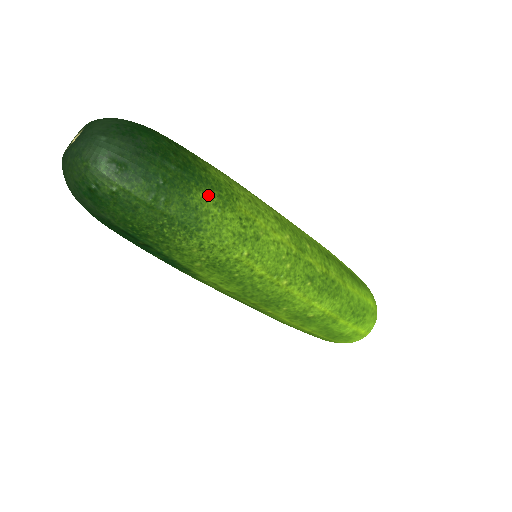
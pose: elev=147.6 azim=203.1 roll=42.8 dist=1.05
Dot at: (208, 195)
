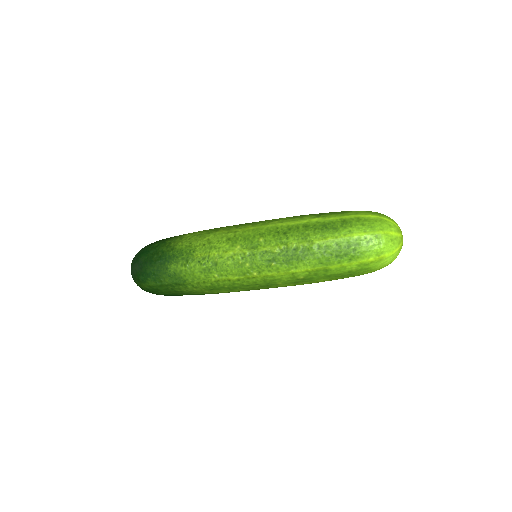
Dot at: (176, 263)
